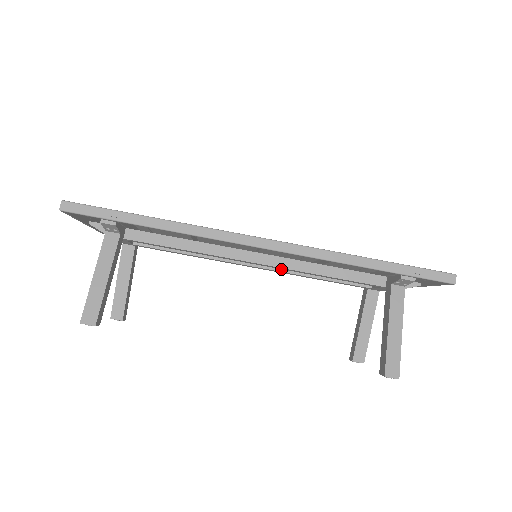
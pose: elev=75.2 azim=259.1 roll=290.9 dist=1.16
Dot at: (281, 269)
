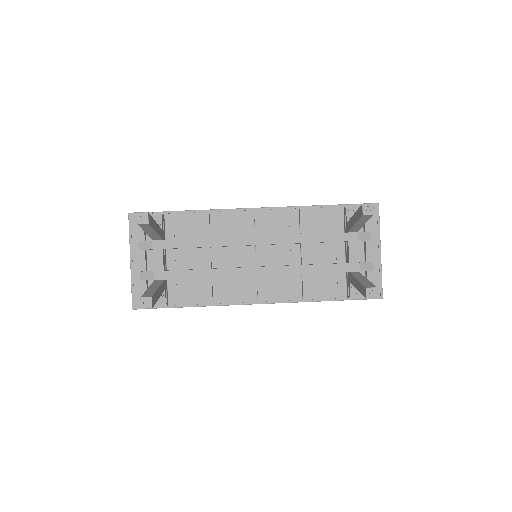
Dot at: (278, 266)
